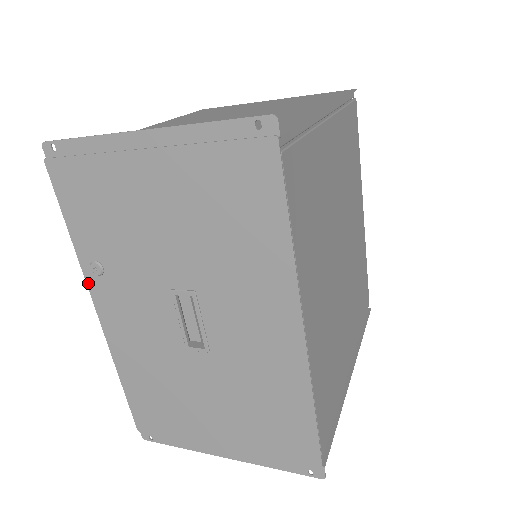
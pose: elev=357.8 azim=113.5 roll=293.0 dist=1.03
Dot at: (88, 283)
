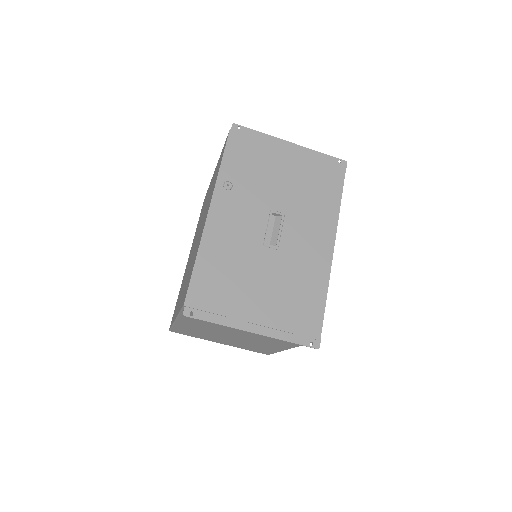
Dot at: (215, 191)
